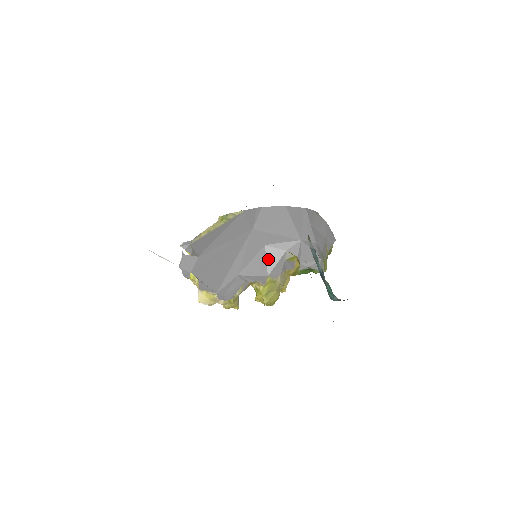
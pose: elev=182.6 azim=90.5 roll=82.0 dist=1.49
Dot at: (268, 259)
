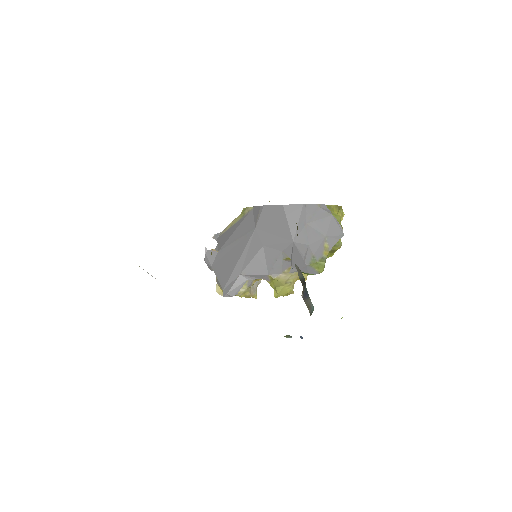
Dot at: (267, 259)
